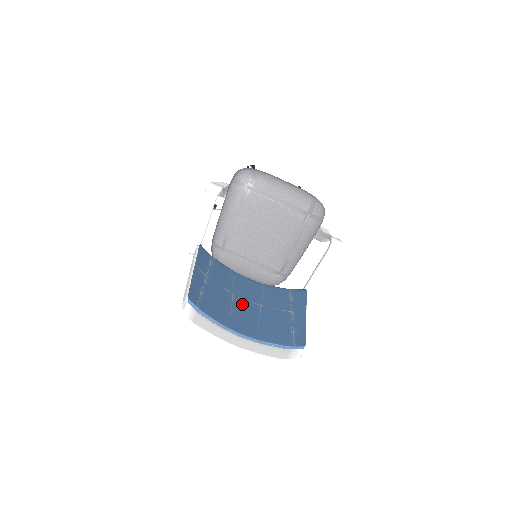
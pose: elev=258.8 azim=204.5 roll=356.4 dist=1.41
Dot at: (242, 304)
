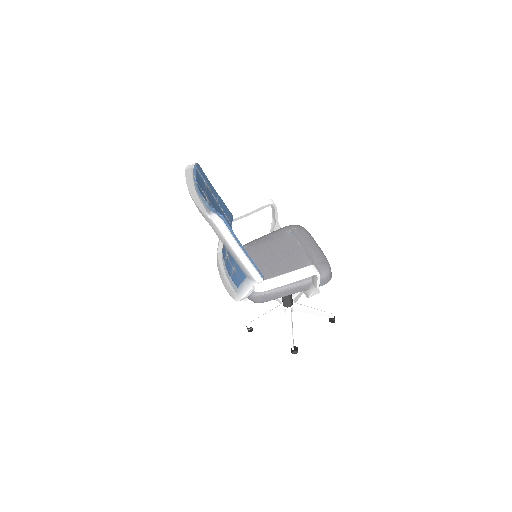
Dot at: occluded
